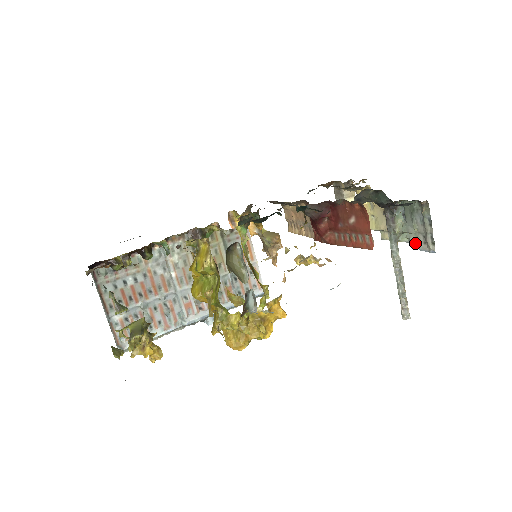
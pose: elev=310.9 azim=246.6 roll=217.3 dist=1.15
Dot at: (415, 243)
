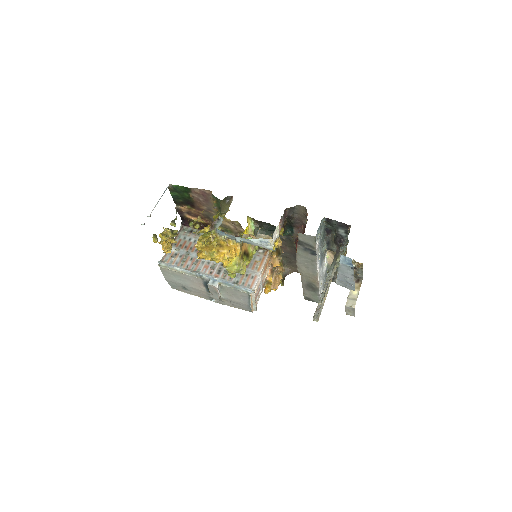
Dot at: occluded
